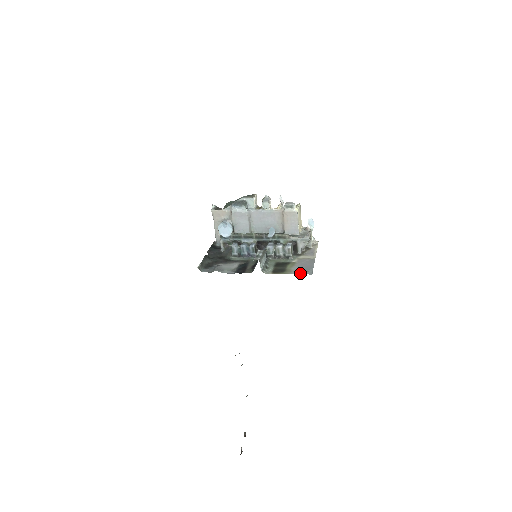
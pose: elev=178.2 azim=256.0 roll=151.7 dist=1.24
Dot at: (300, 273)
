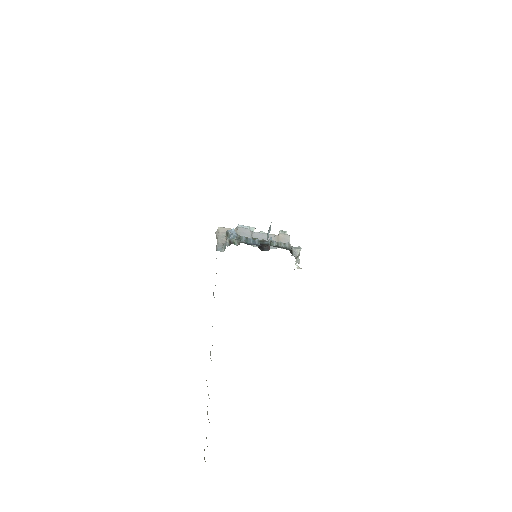
Dot at: occluded
